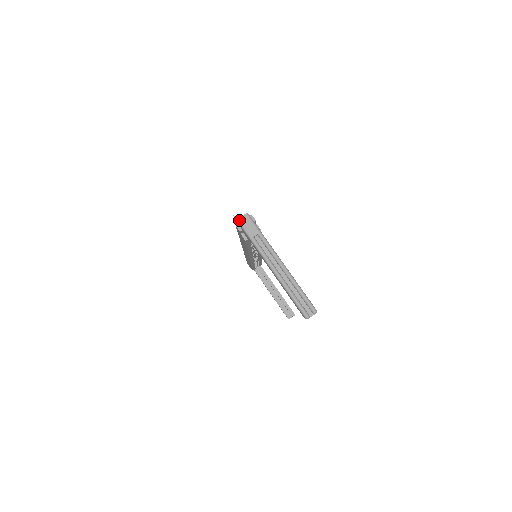
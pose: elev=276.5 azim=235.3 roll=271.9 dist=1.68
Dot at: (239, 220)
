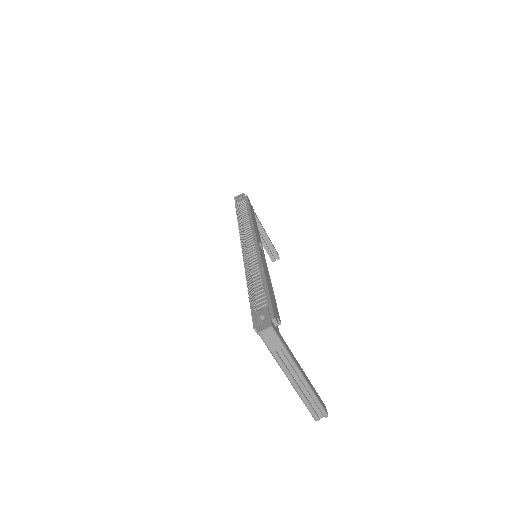
Dot at: (260, 334)
